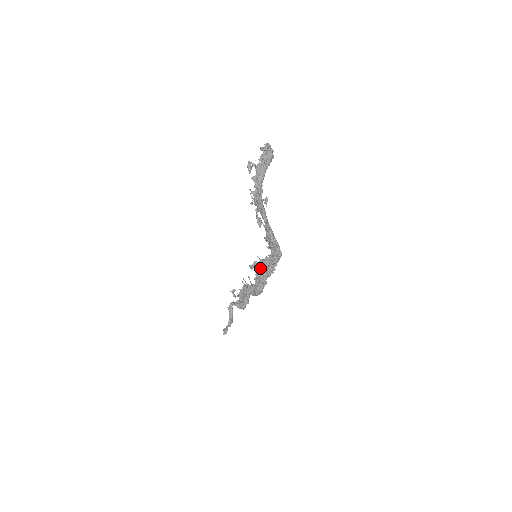
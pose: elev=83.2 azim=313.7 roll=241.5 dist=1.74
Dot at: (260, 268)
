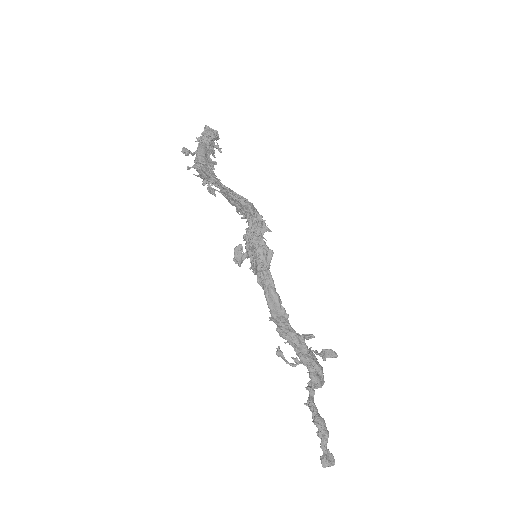
Dot at: (250, 256)
